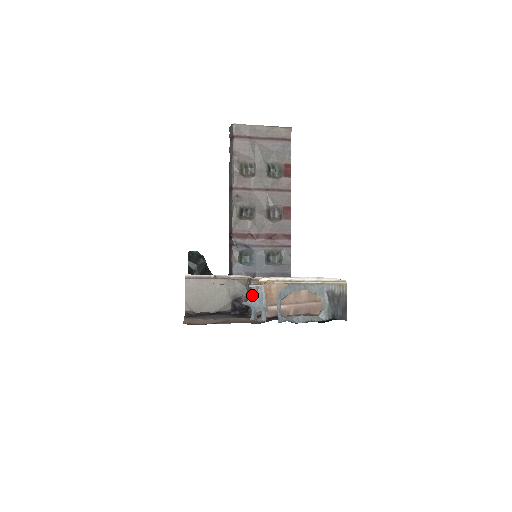
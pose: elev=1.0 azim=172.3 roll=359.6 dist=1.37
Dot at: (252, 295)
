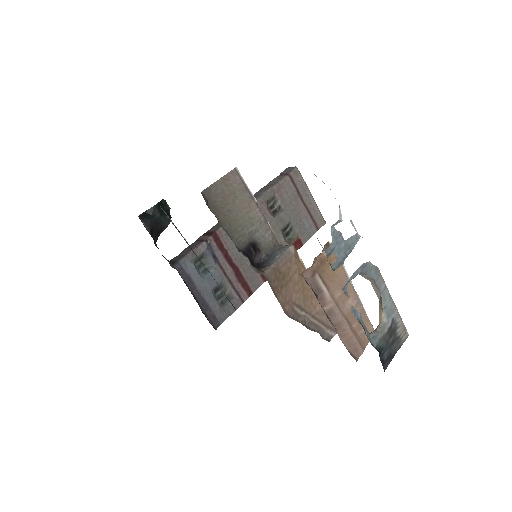
Dot at: (280, 258)
